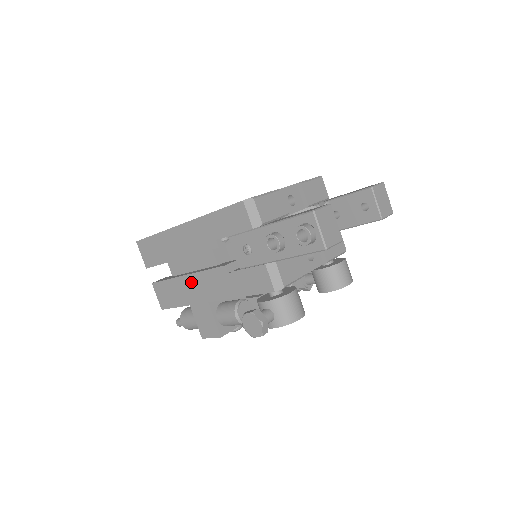
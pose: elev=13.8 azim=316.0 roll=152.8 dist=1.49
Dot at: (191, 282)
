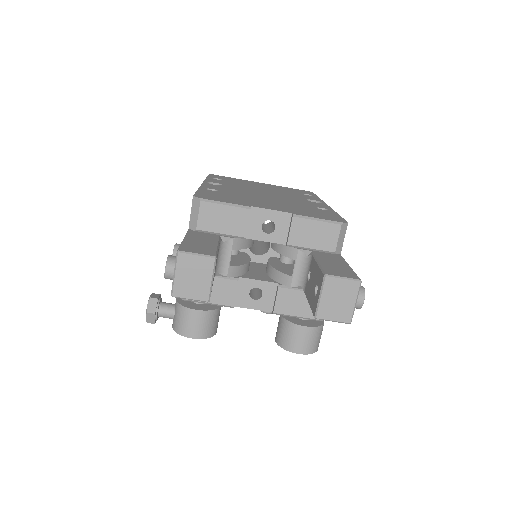
Dot at: occluded
